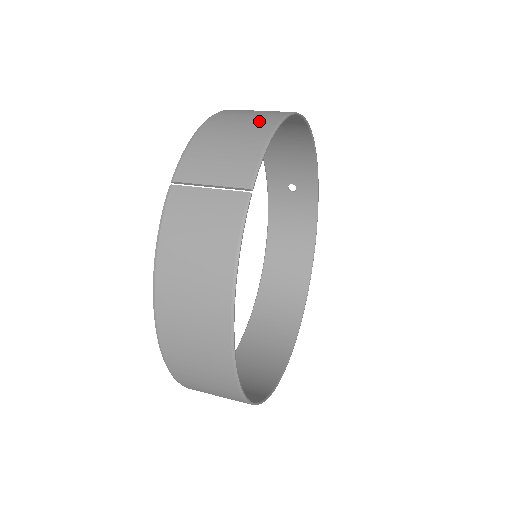
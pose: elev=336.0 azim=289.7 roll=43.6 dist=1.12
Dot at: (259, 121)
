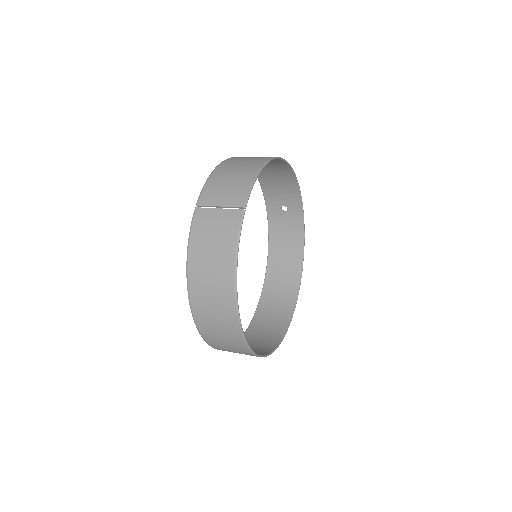
Dot at: (251, 165)
